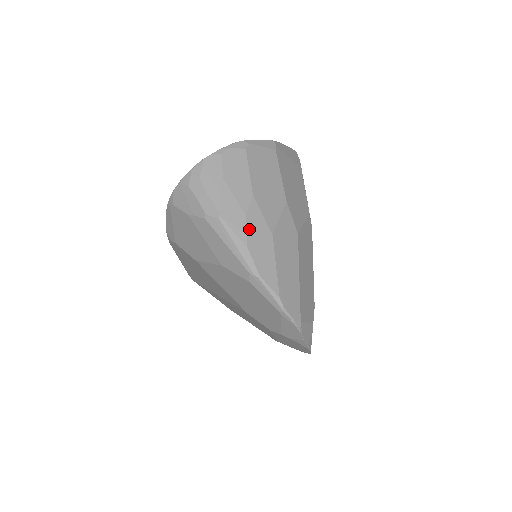
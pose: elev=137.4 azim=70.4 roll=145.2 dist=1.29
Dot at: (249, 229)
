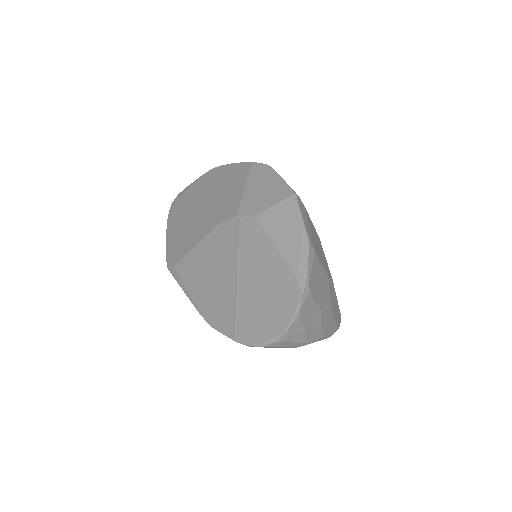
Dot at: (324, 328)
